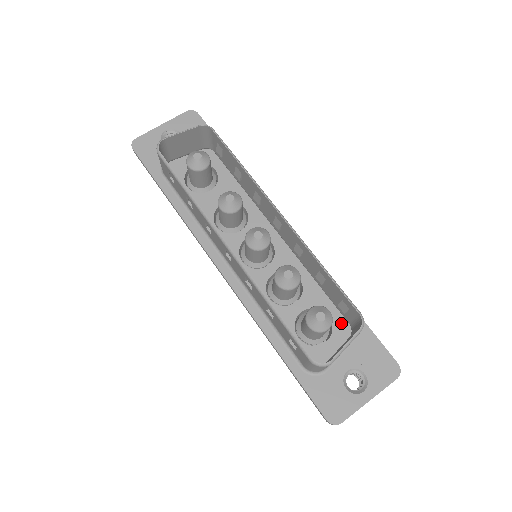
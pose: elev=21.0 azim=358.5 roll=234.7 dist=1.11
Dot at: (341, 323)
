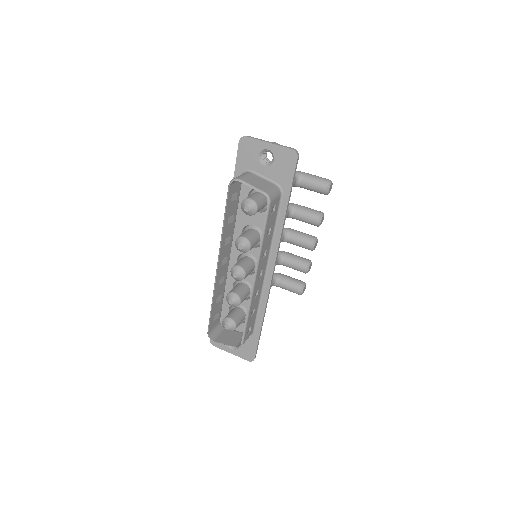
Dot at: occluded
